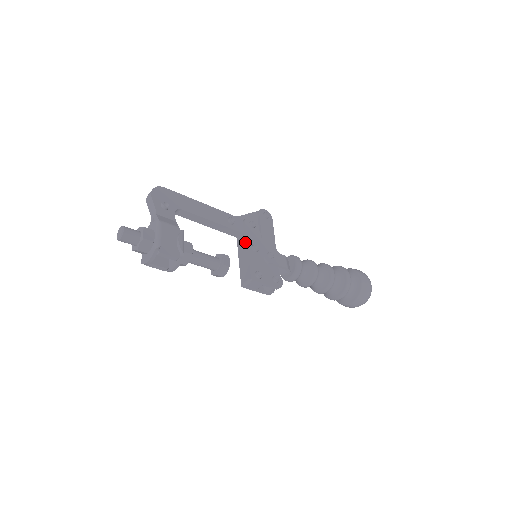
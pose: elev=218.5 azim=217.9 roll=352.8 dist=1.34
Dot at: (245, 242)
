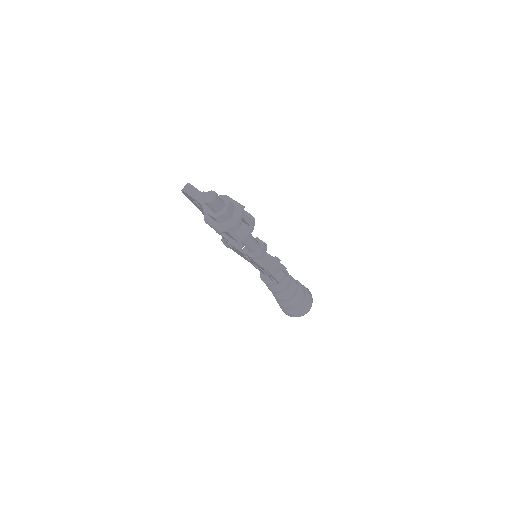
Dot at: occluded
